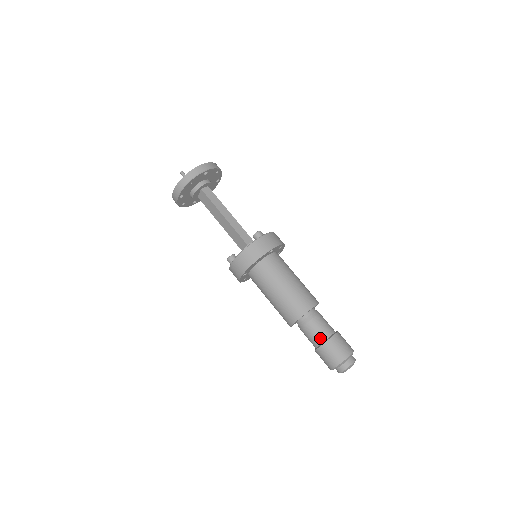
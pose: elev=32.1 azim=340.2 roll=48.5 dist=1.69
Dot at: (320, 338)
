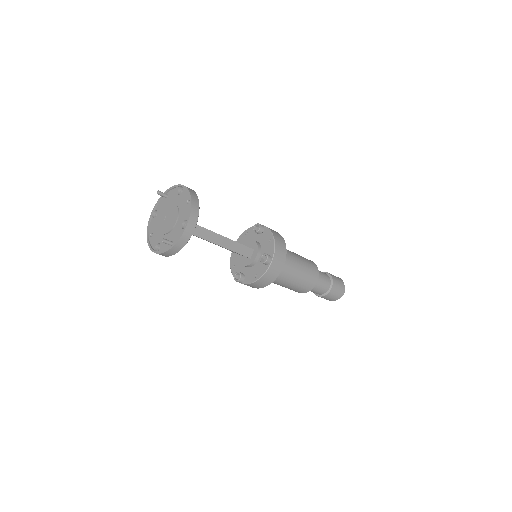
Dot at: (321, 293)
